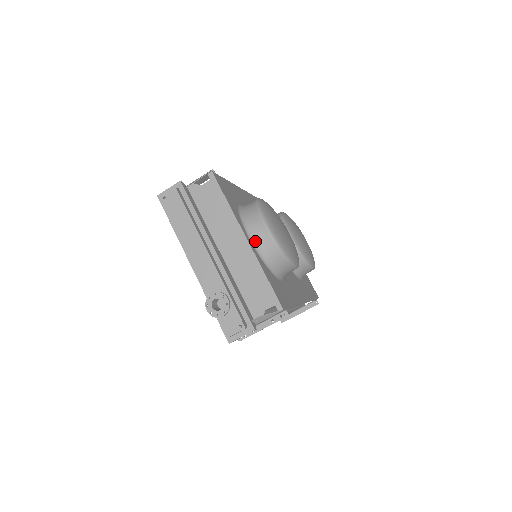
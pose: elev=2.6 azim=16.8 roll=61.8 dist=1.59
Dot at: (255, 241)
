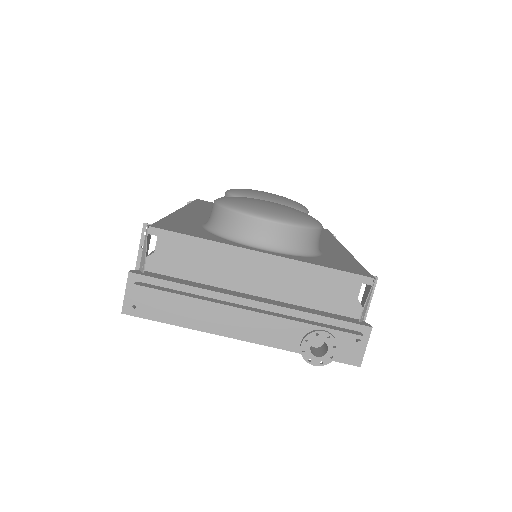
Dot at: (270, 246)
